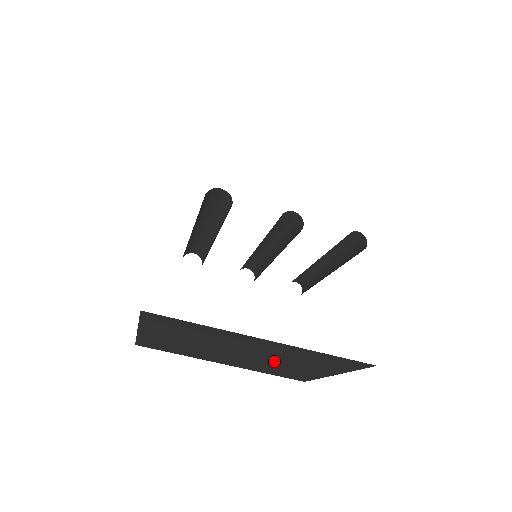
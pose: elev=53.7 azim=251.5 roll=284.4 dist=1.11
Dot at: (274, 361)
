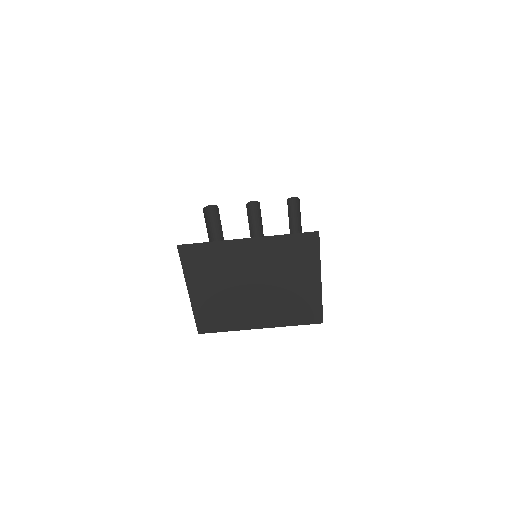
Dot at: (277, 284)
